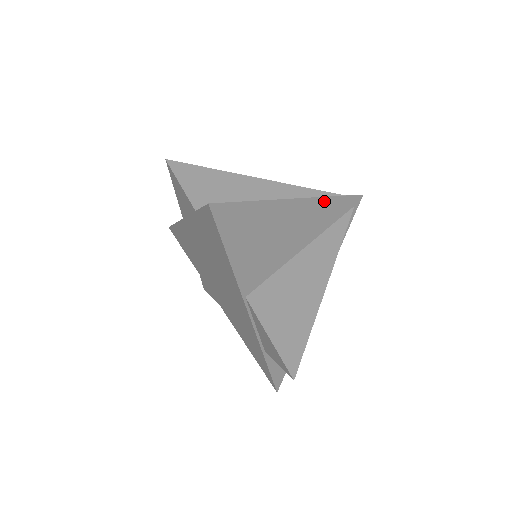
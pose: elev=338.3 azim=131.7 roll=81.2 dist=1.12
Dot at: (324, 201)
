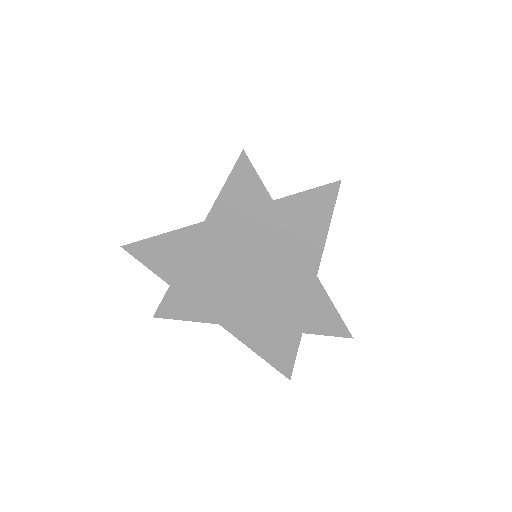
Dot at: occluded
